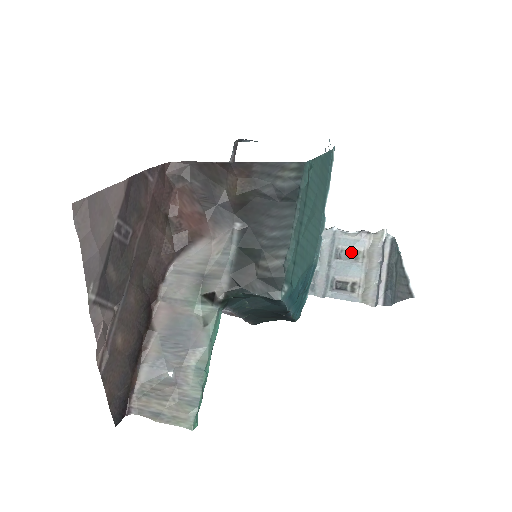
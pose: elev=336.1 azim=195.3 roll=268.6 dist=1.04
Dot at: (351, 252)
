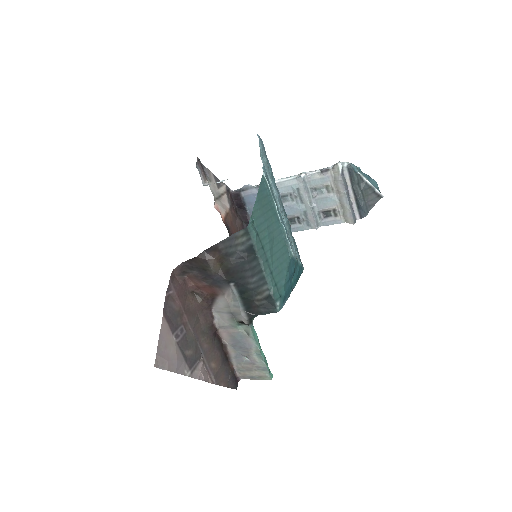
Dot at: (322, 188)
